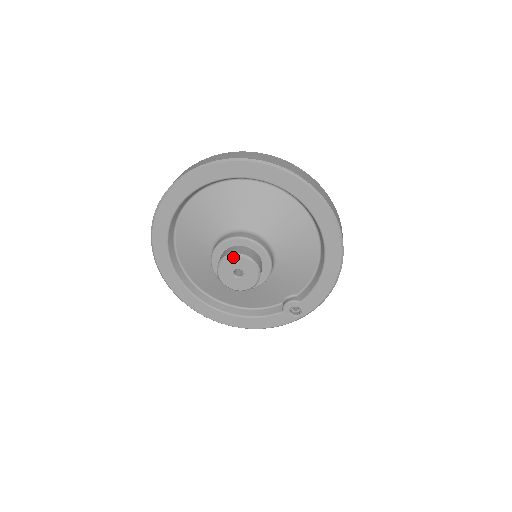
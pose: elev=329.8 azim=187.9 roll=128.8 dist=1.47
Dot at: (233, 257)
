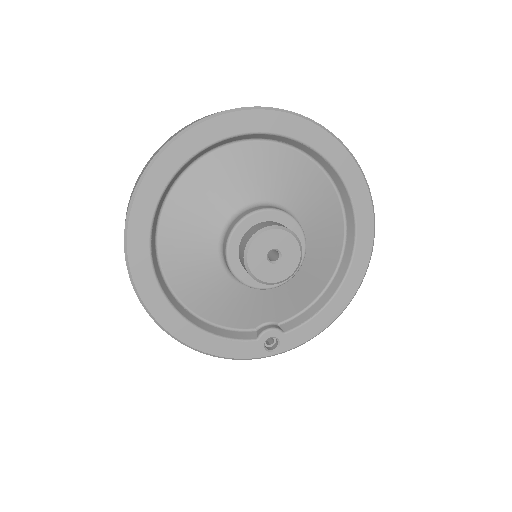
Dot at: (282, 231)
